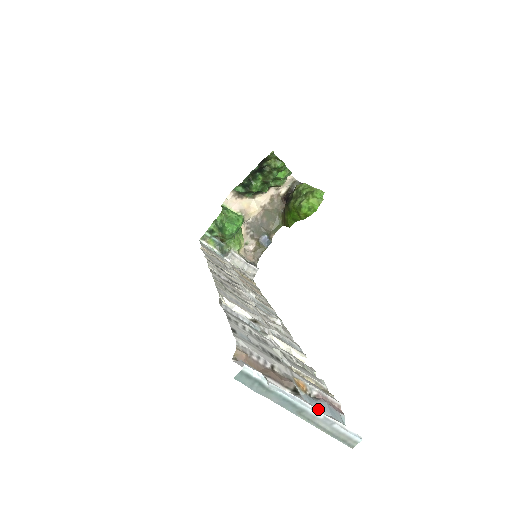
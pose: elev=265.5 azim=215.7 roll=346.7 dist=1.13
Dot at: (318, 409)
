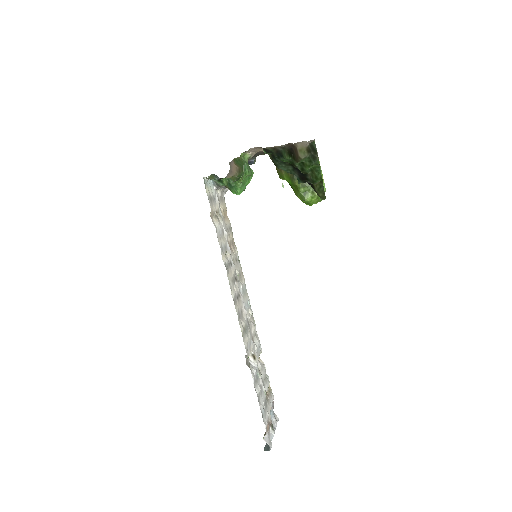
Dot at: (271, 416)
